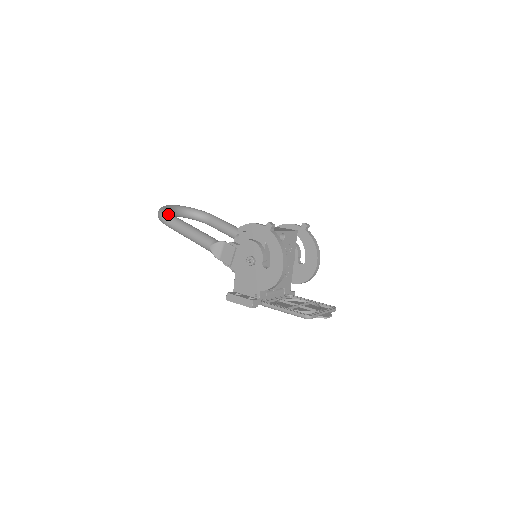
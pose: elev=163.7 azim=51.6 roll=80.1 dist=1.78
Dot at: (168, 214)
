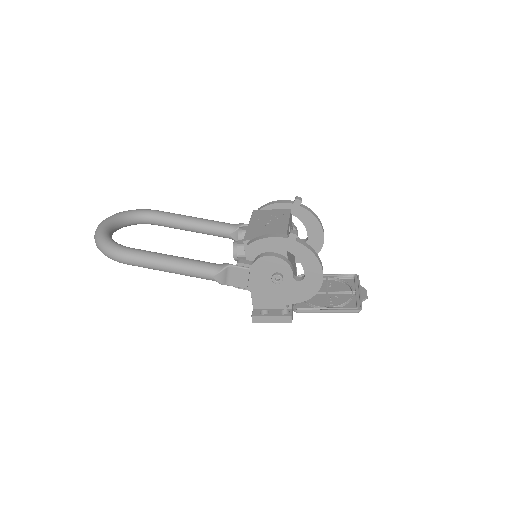
Dot at: (124, 250)
